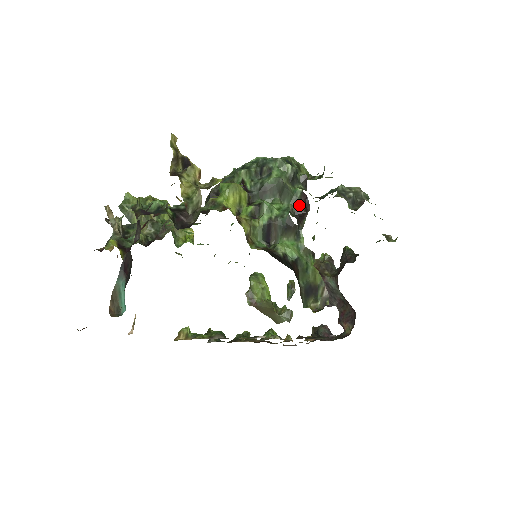
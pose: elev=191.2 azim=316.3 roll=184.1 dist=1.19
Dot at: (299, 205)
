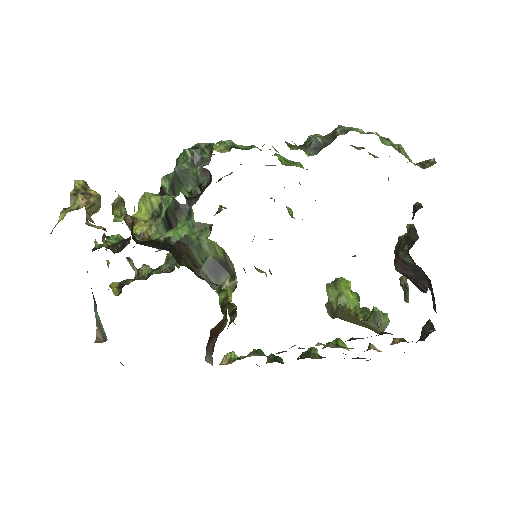
Dot at: (202, 183)
